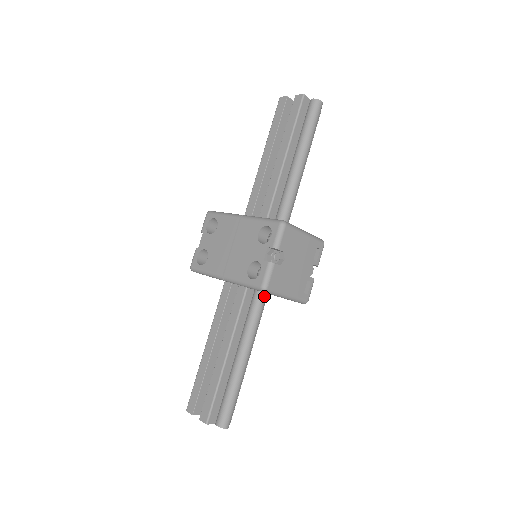
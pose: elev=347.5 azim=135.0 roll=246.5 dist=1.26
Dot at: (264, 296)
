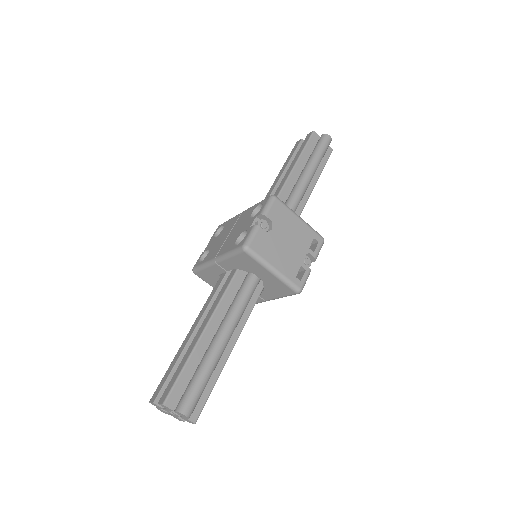
Dot at: (254, 280)
